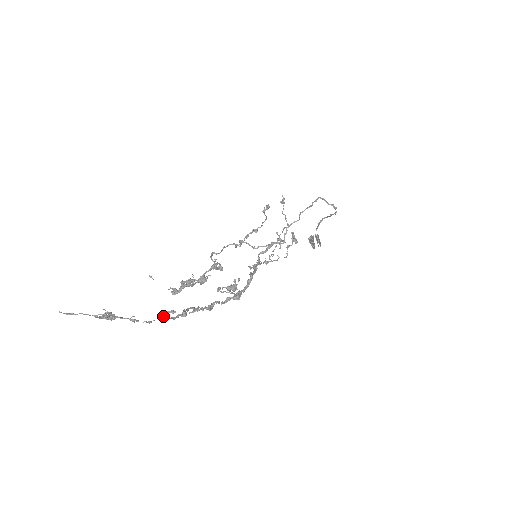
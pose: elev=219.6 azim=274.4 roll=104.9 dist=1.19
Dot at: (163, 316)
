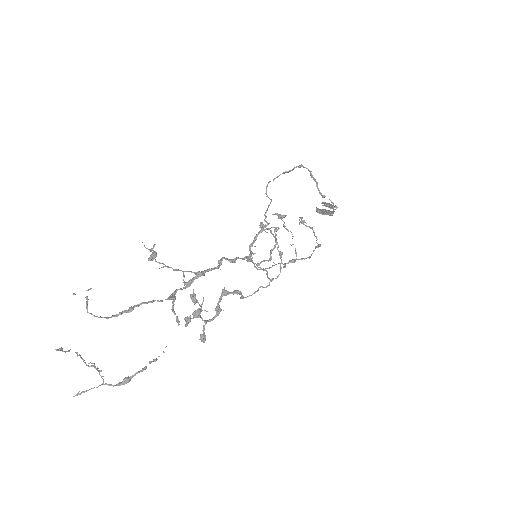
Dot at: (100, 317)
